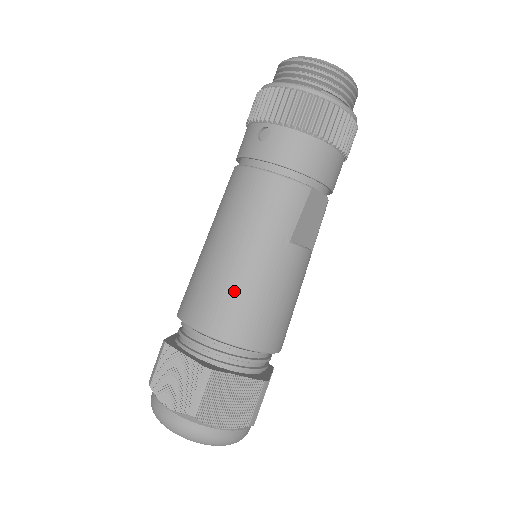
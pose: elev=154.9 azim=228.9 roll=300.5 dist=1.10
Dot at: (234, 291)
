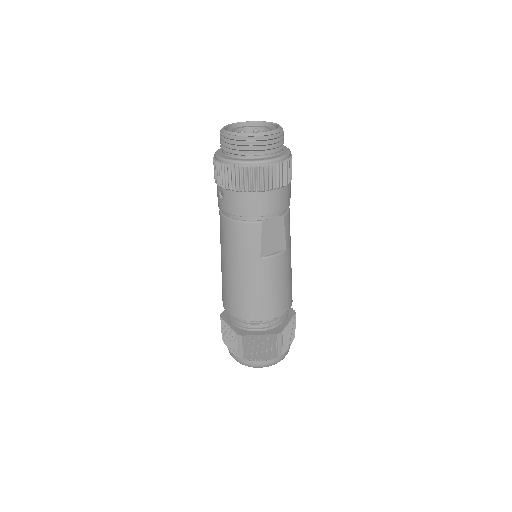
Dot at: (238, 293)
